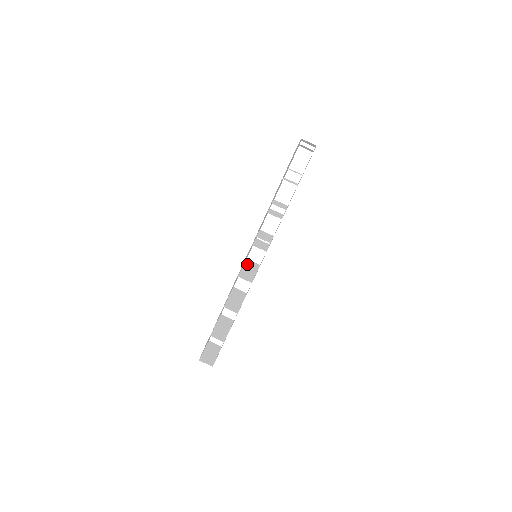
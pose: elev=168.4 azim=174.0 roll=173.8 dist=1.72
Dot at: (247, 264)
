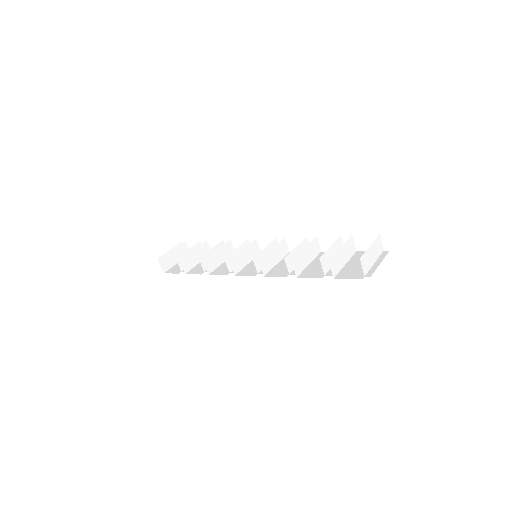
Dot at: (245, 251)
